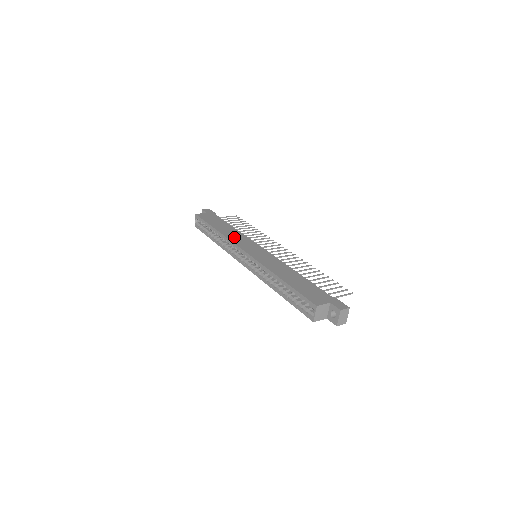
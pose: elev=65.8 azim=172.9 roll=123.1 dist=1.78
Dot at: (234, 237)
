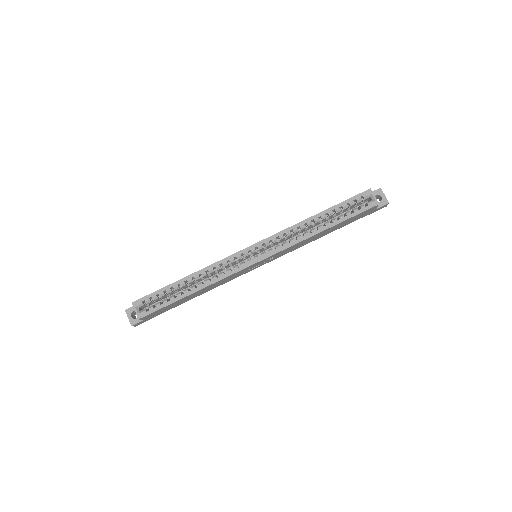
Dot at: occluded
